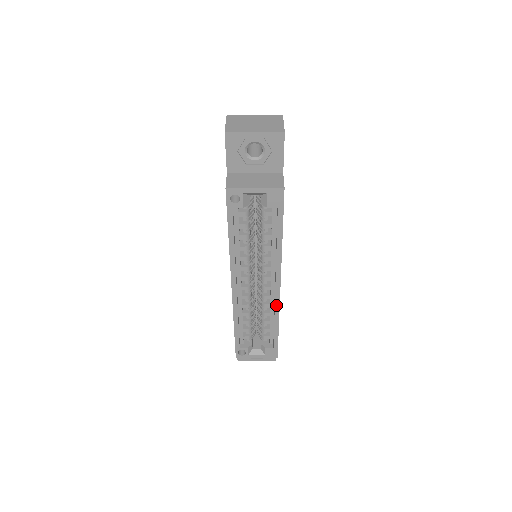
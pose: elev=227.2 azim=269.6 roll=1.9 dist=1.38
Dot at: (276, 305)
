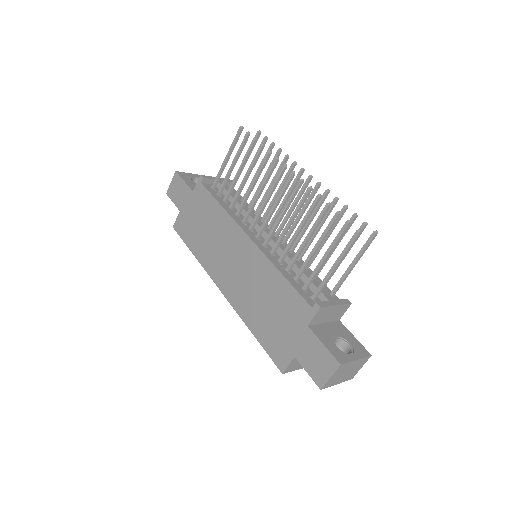
Dot at: occluded
